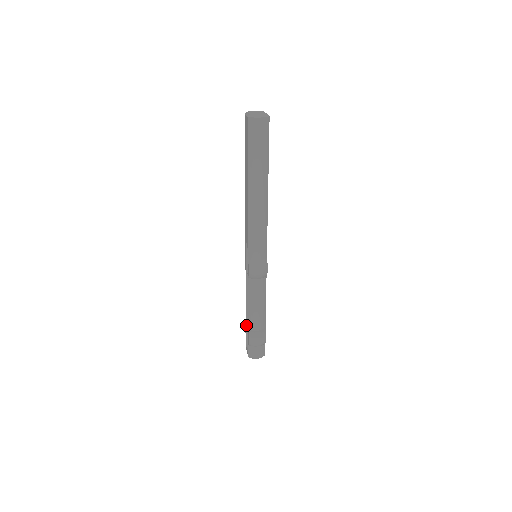
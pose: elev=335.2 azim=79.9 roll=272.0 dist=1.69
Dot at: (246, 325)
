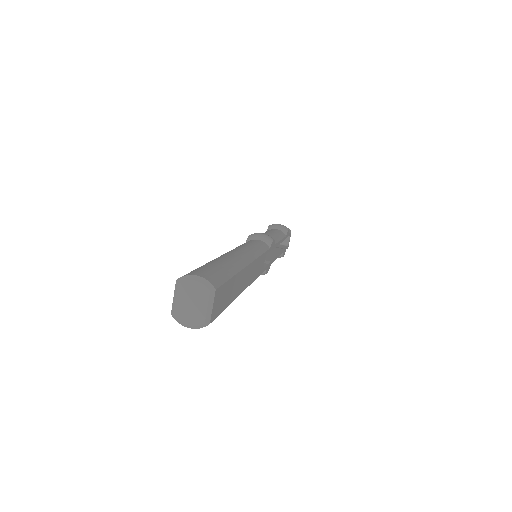
Dot at: occluded
